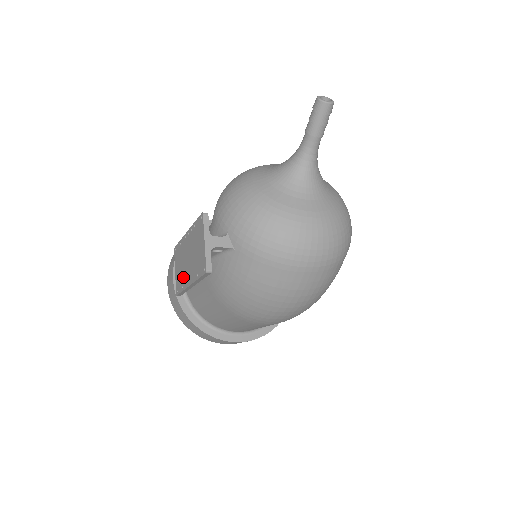
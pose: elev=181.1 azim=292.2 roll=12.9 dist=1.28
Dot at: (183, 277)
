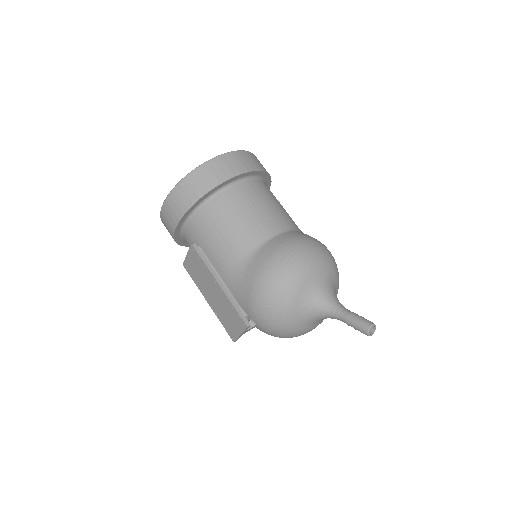
Dot at: (200, 284)
